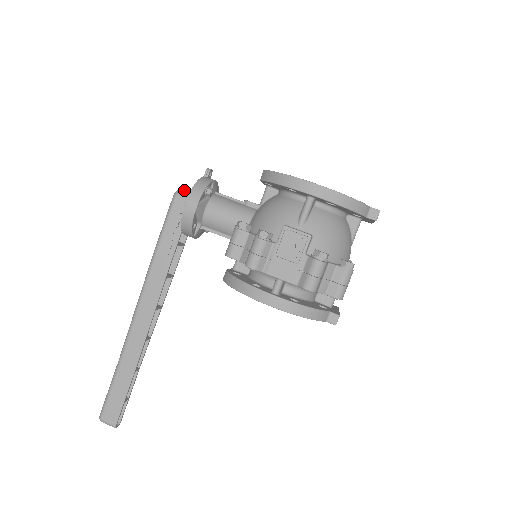
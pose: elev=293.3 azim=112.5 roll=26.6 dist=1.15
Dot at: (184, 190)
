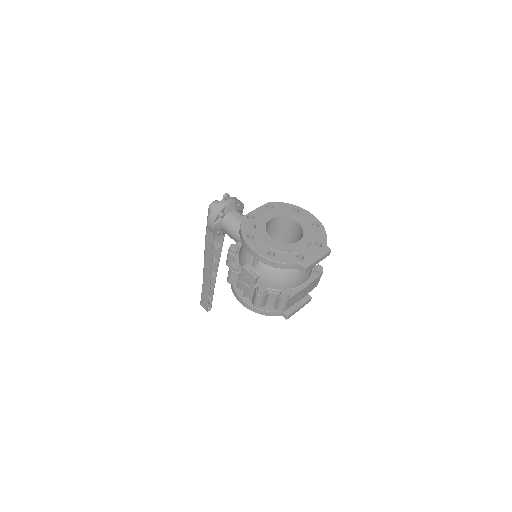
Dot at: (214, 204)
